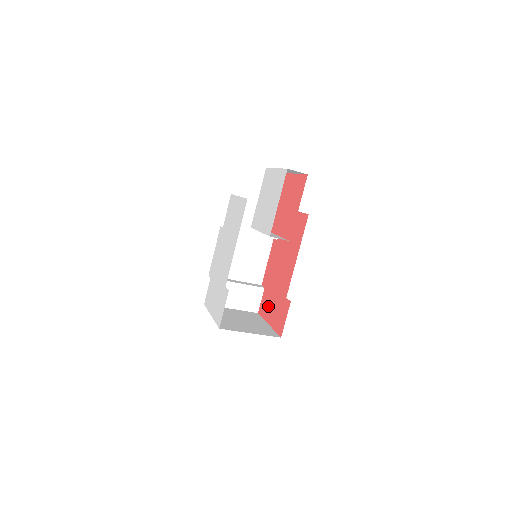
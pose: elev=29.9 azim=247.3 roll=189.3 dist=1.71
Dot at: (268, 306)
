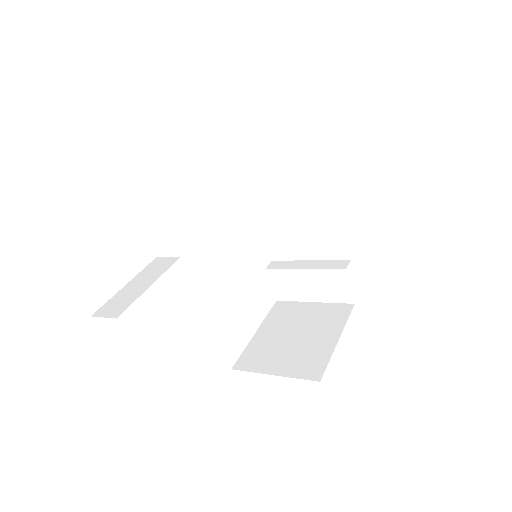
Dot at: occluded
